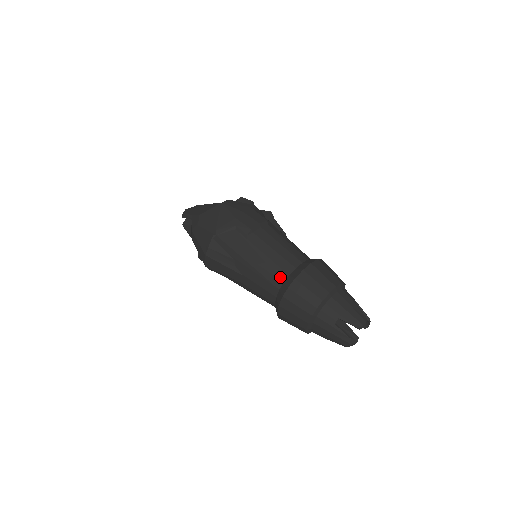
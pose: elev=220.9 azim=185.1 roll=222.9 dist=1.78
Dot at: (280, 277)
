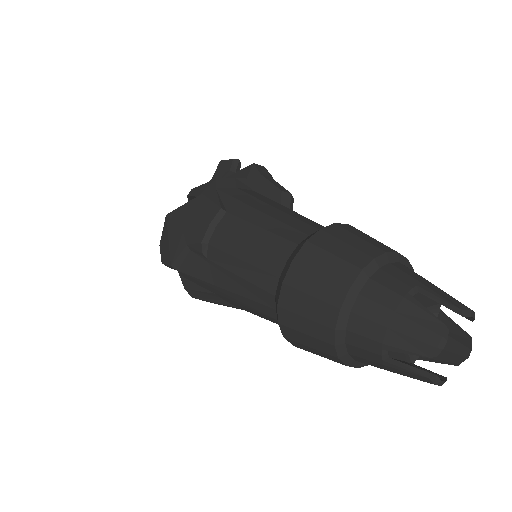
Dot at: (267, 303)
